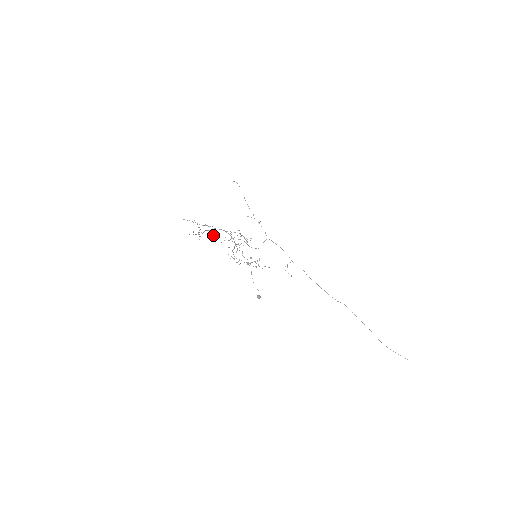
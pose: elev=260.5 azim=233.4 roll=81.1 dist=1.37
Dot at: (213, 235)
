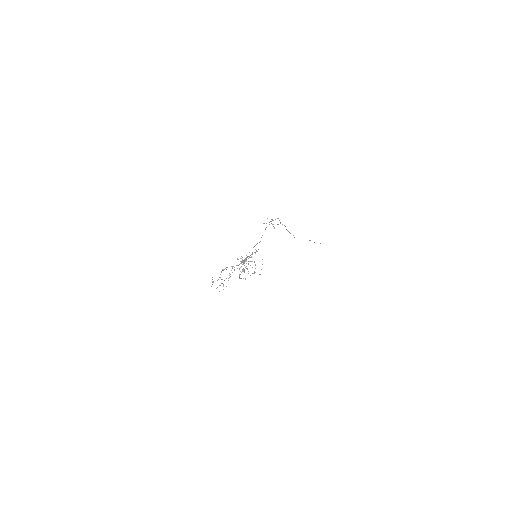
Dot at: occluded
